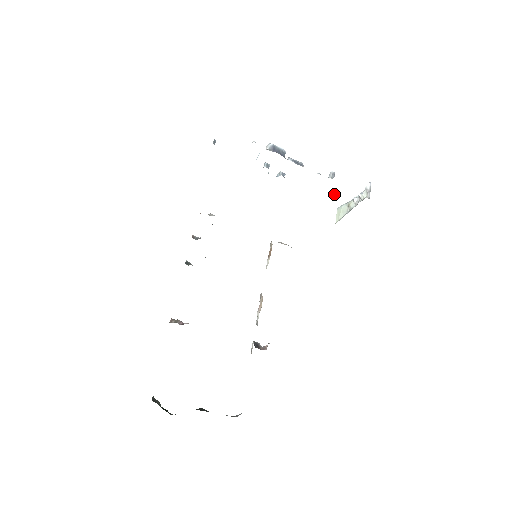
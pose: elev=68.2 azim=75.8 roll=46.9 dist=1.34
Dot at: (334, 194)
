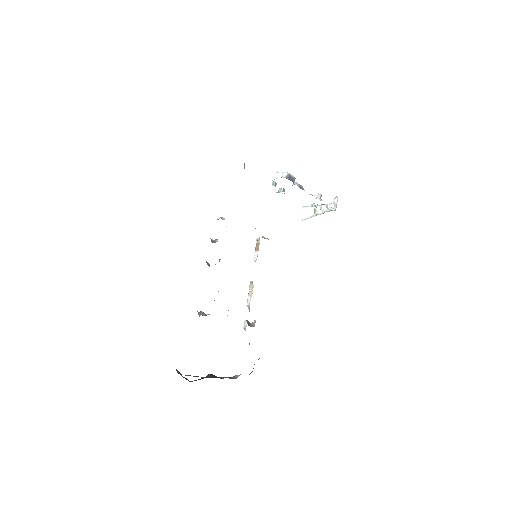
Dot at: (312, 205)
